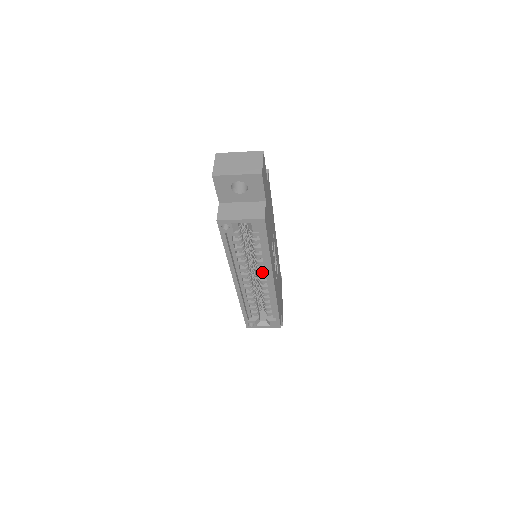
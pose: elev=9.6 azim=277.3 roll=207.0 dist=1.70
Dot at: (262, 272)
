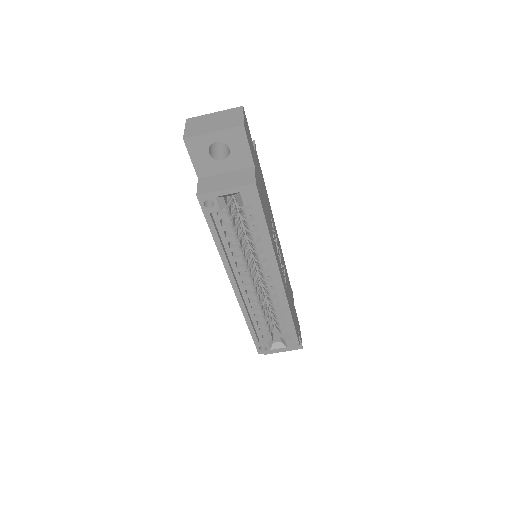
Dot at: (265, 269)
